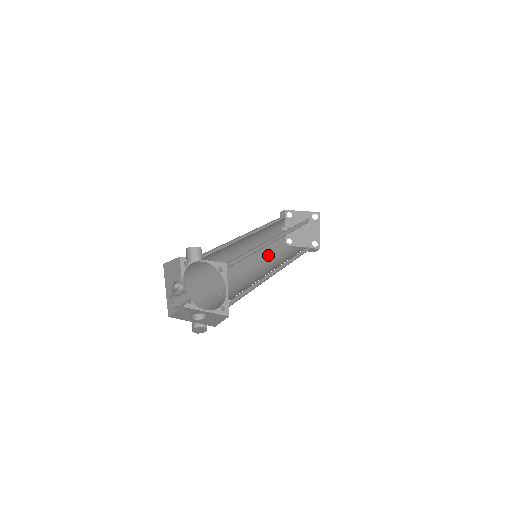
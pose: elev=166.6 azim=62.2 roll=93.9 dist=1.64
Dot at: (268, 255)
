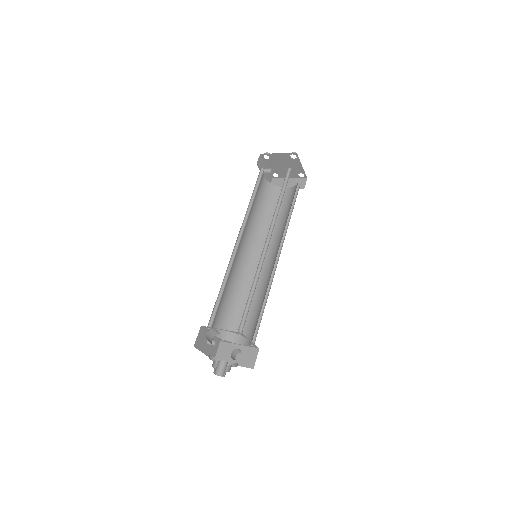
Dot at: (263, 221)
